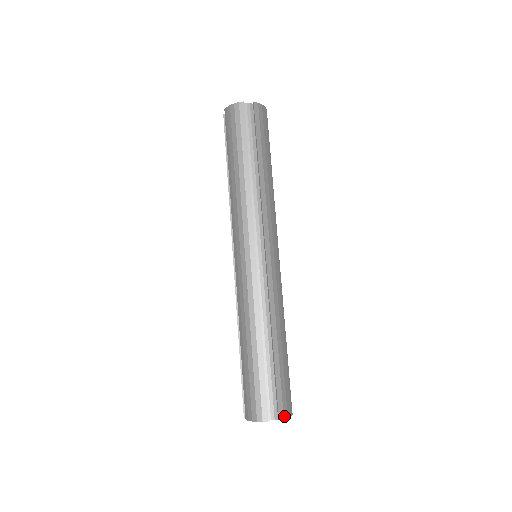
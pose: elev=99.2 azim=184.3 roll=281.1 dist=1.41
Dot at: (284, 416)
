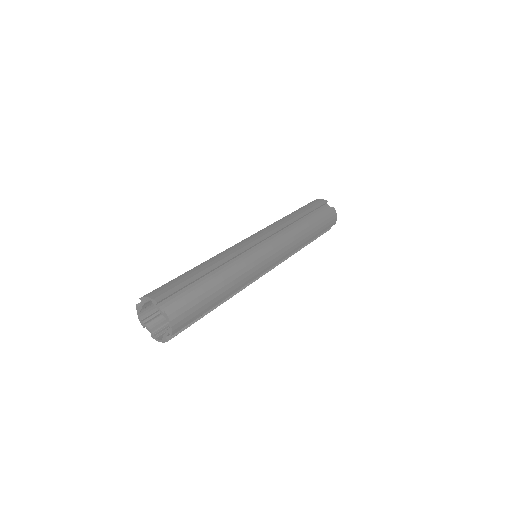
Dot at: (170, 315)
